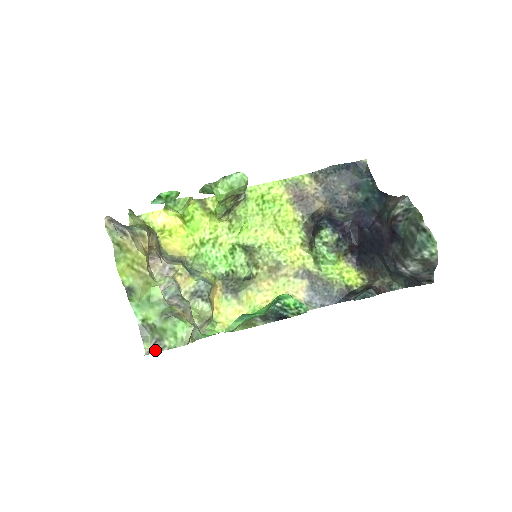
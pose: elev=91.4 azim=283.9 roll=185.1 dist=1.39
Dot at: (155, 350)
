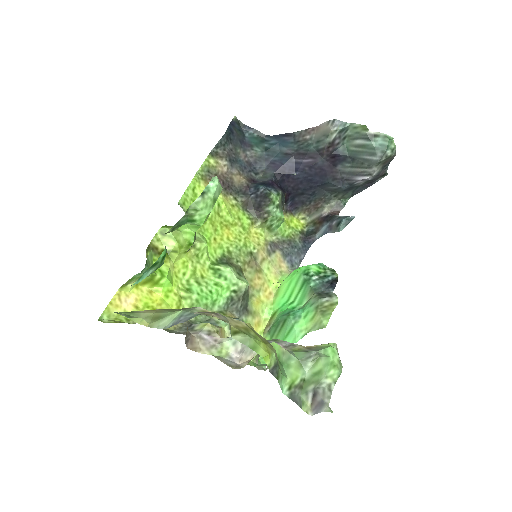
Dot at: (328, 398)
